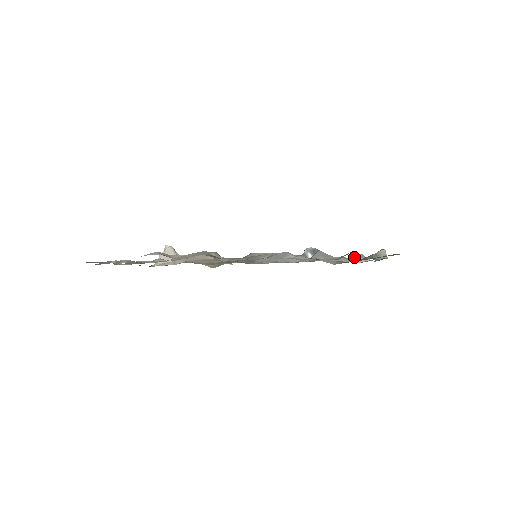
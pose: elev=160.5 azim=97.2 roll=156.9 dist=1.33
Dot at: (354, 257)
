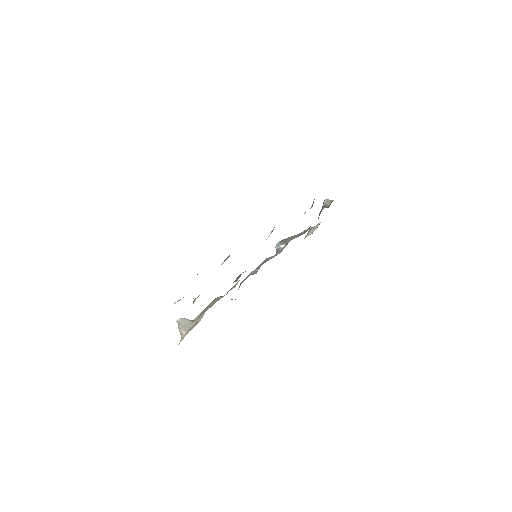
Dot at: occluded
